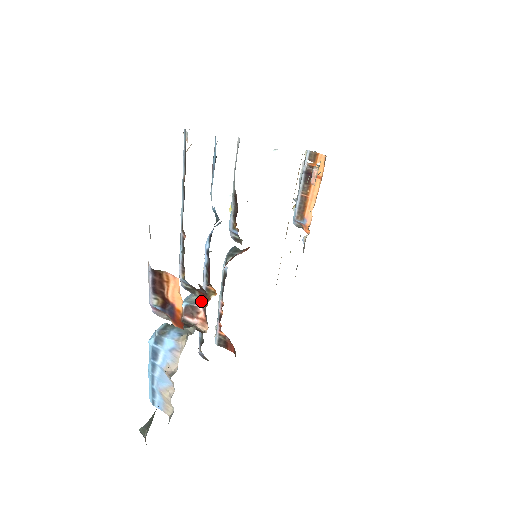
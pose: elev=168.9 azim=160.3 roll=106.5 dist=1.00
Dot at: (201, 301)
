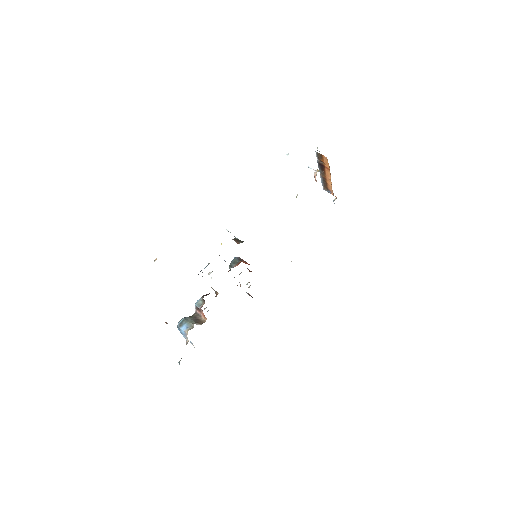
Dot at: (200, 308)
